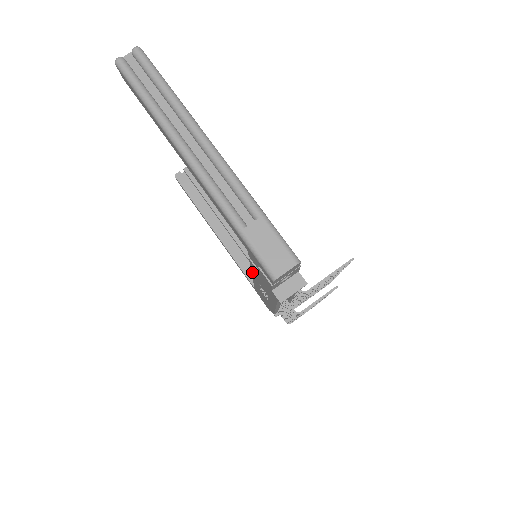
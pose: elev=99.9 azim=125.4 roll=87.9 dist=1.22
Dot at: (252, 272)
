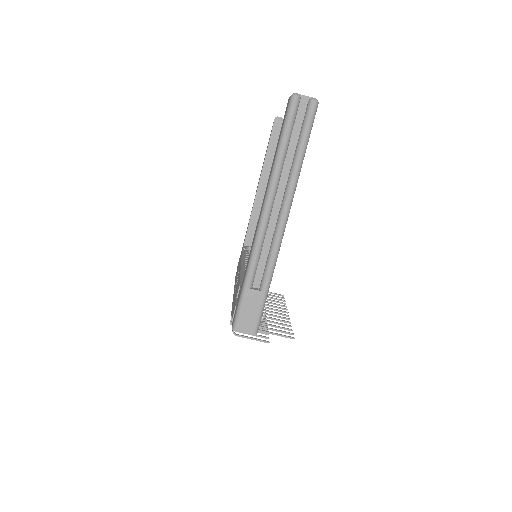
Dot at: (240, 273)
